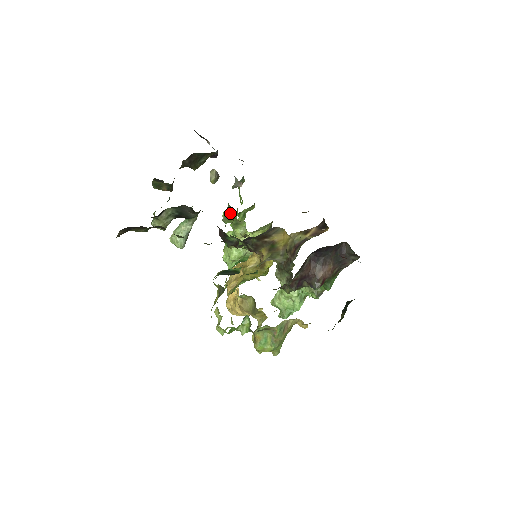
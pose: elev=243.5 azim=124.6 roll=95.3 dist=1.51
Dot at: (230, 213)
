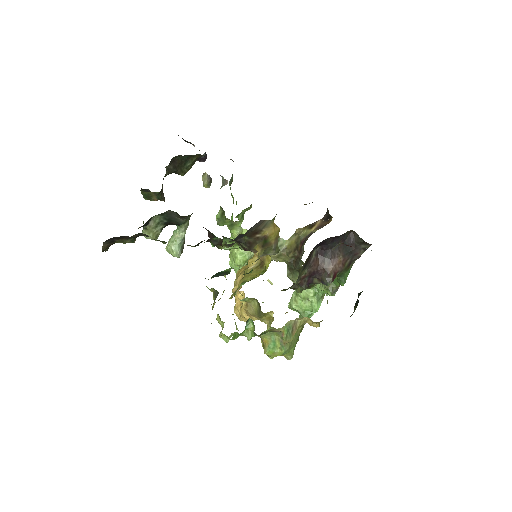
Dot at: (222, 214)
